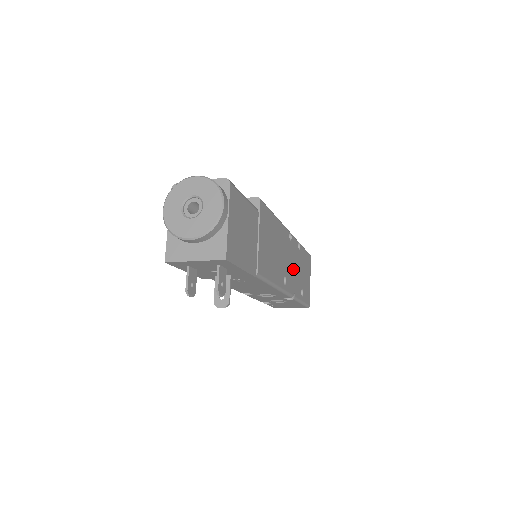
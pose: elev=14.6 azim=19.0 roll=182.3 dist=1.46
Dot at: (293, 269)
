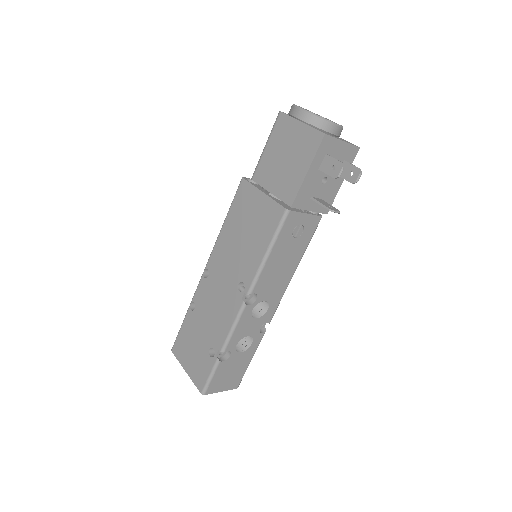
Dot at: occluded
